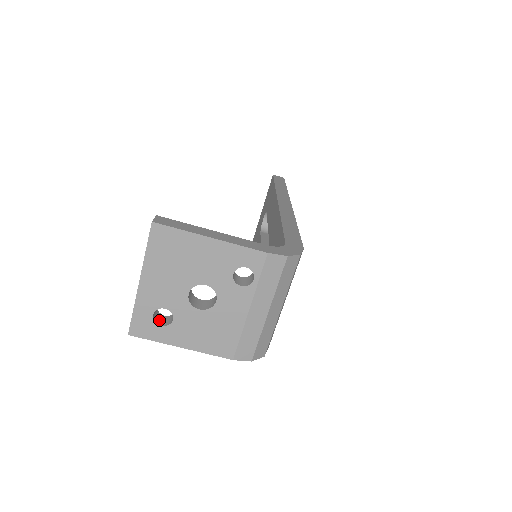
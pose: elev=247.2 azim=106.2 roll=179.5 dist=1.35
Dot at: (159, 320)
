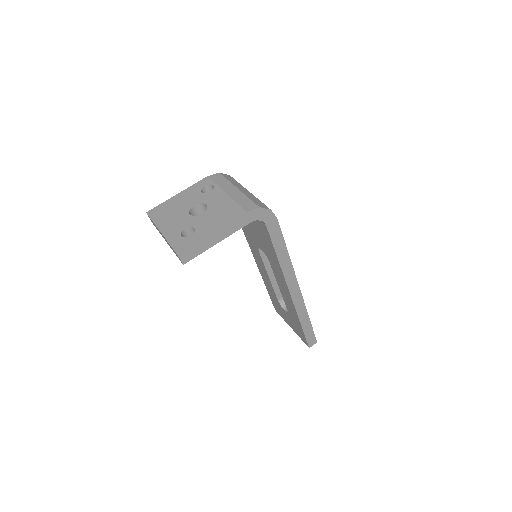
Dot at: occluded
